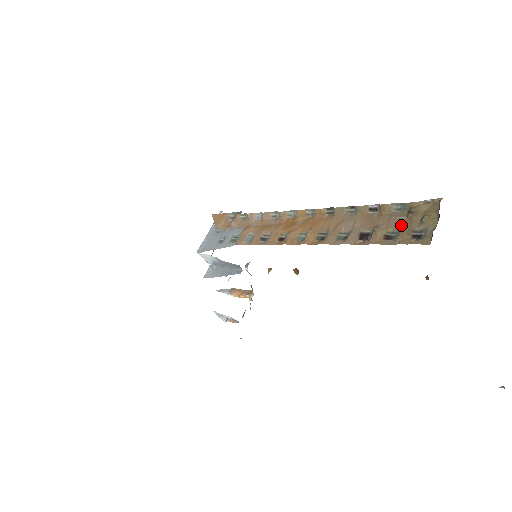
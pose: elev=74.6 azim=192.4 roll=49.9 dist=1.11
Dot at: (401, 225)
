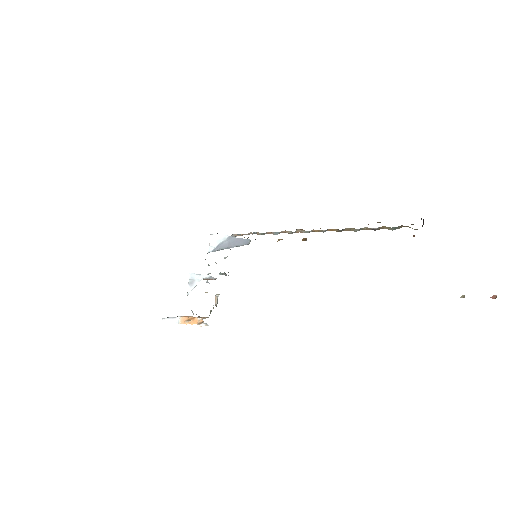
Dot at: occluded
